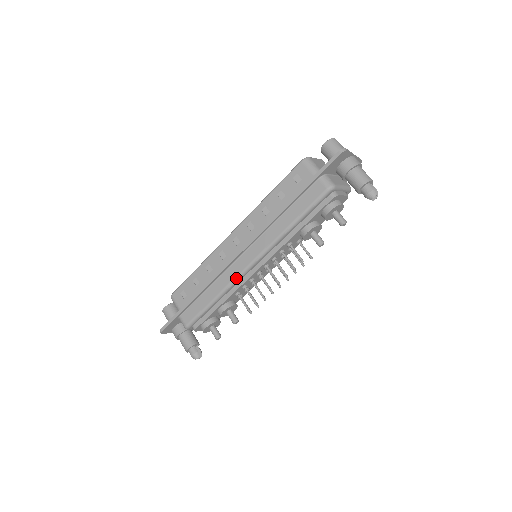
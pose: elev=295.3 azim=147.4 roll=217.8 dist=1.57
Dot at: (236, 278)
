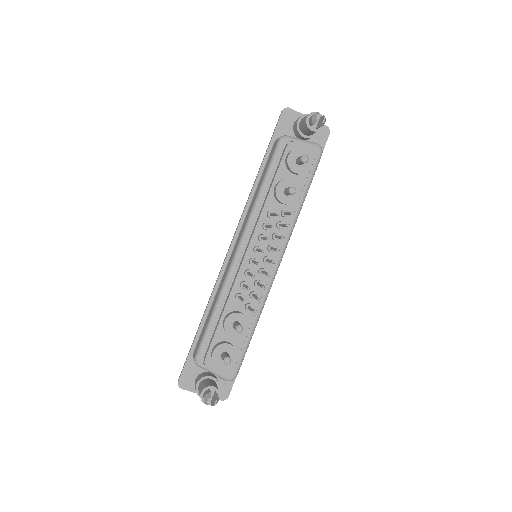
Dot at: (228, 272)
